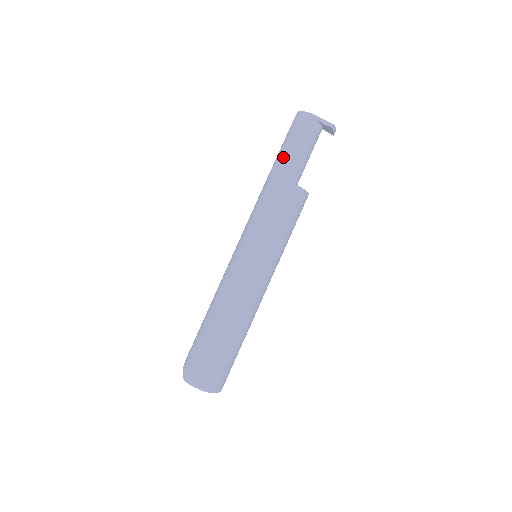
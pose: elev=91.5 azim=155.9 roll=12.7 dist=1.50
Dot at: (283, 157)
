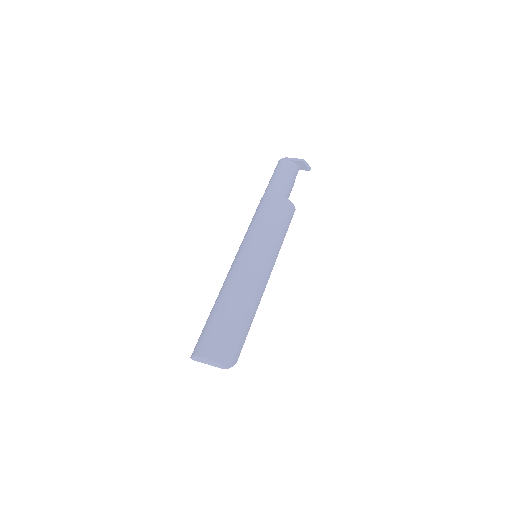
Dot at: (268, 186)
